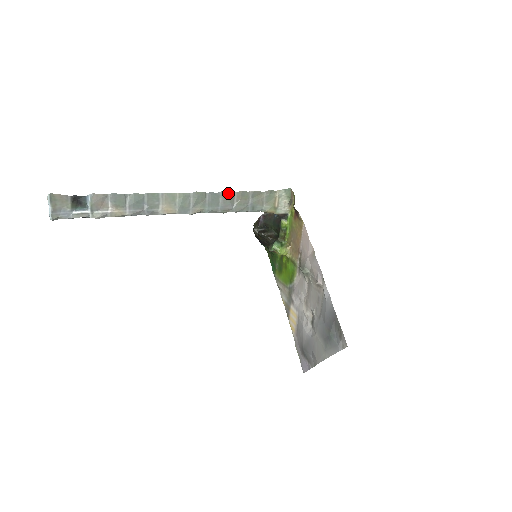
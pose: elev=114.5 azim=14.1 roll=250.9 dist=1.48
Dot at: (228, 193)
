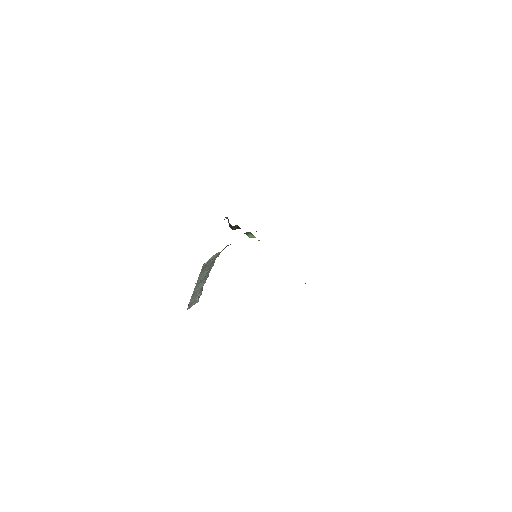
Dot at: (199, 279)
